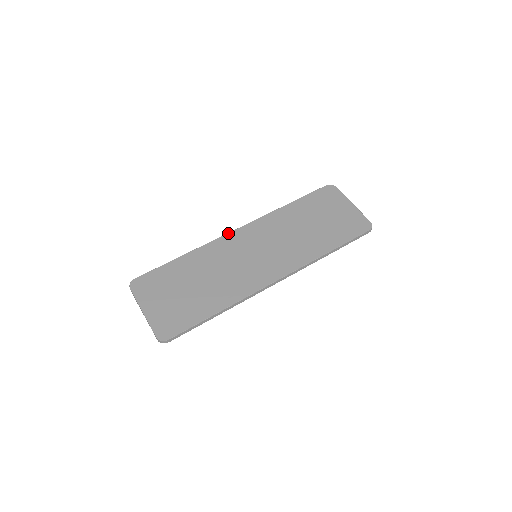
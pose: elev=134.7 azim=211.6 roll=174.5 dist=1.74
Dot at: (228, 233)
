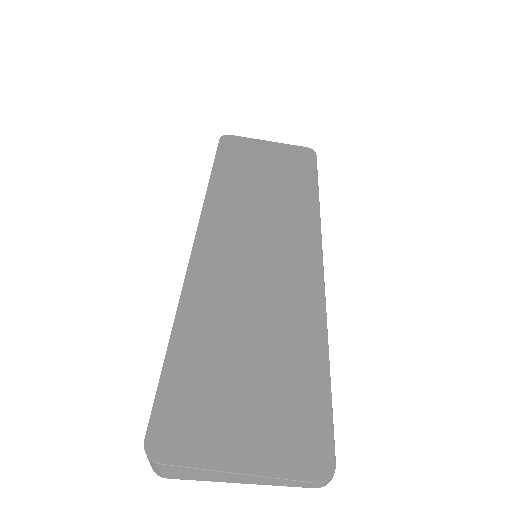
Dot at: (191, 253)
